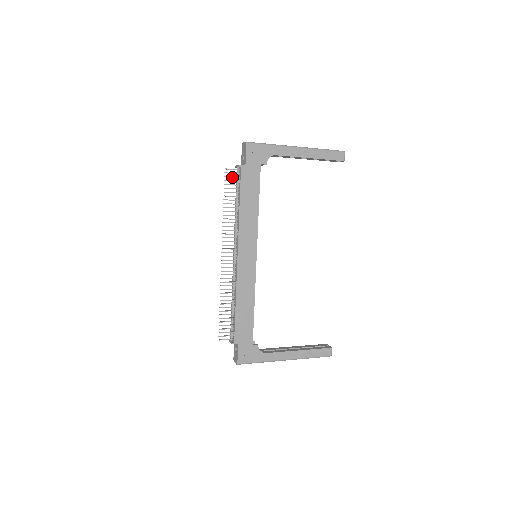
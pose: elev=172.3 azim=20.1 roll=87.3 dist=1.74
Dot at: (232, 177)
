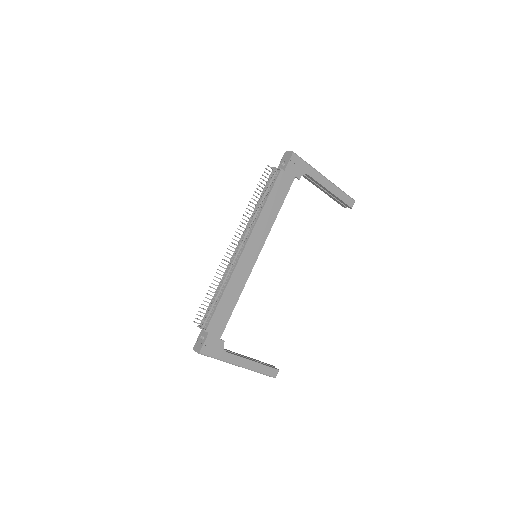
Dot at: (269, 175)
